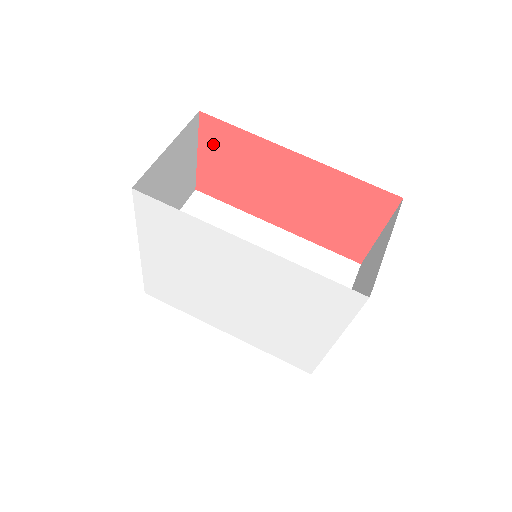
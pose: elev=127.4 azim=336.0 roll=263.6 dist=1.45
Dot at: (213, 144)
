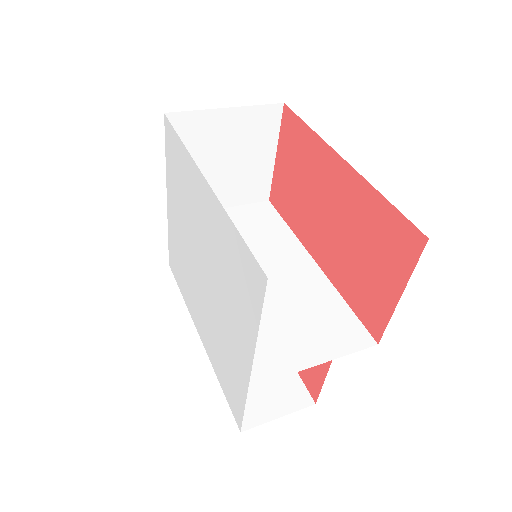
Dot at: (287, 143)
